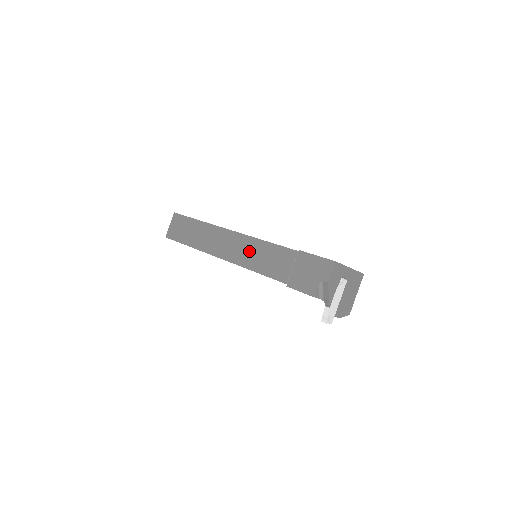
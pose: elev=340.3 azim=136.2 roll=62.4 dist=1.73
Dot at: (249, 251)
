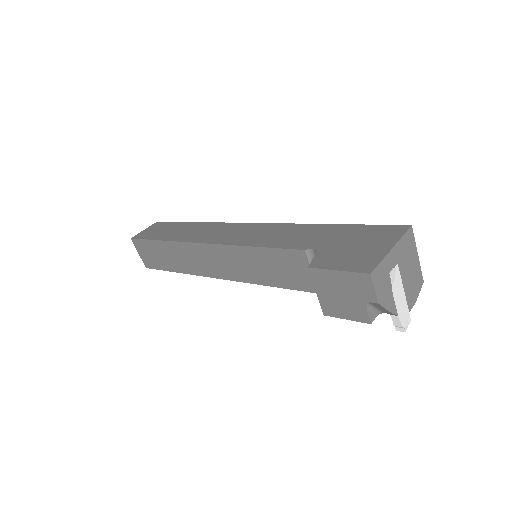
Dot at: (244, 264)
